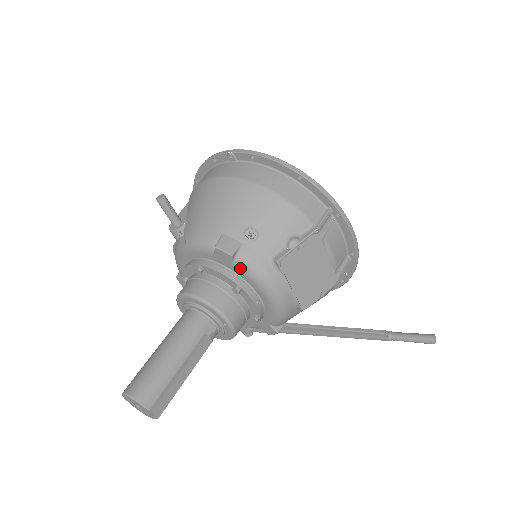
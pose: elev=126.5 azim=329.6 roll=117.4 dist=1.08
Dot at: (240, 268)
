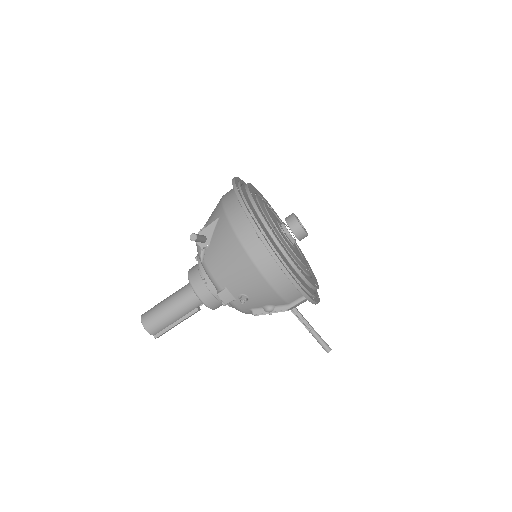
Dot at: occluded
